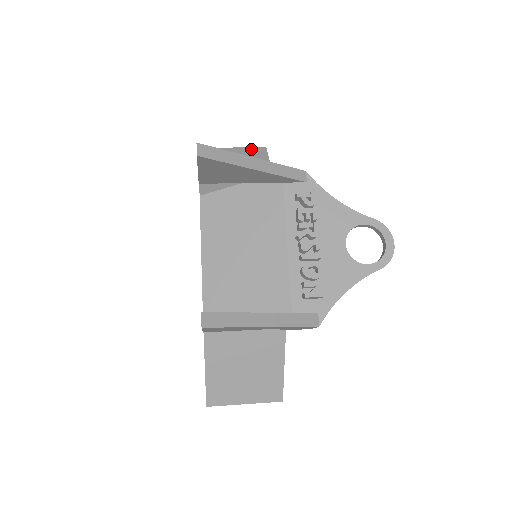
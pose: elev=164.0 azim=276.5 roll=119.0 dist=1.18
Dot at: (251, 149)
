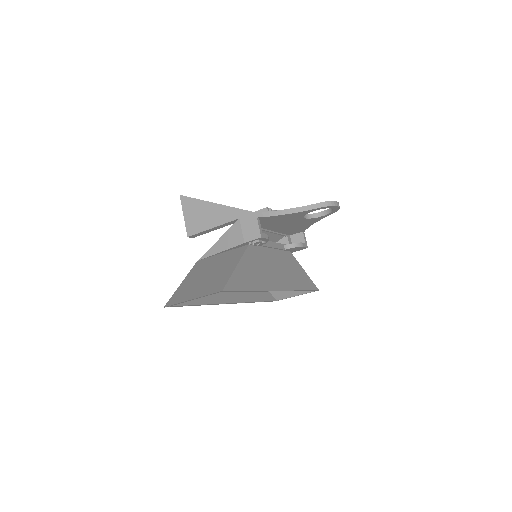
Dot at: (307, 291)
